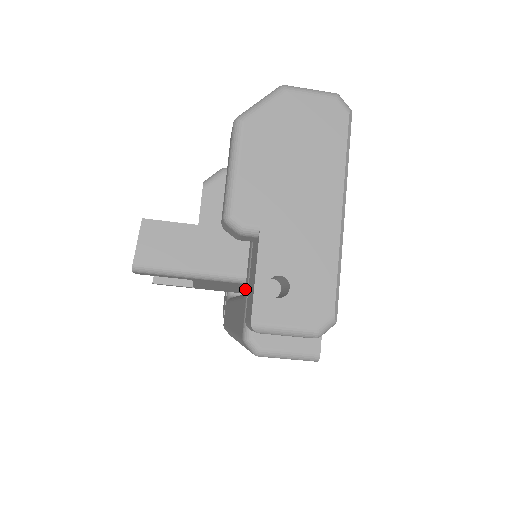
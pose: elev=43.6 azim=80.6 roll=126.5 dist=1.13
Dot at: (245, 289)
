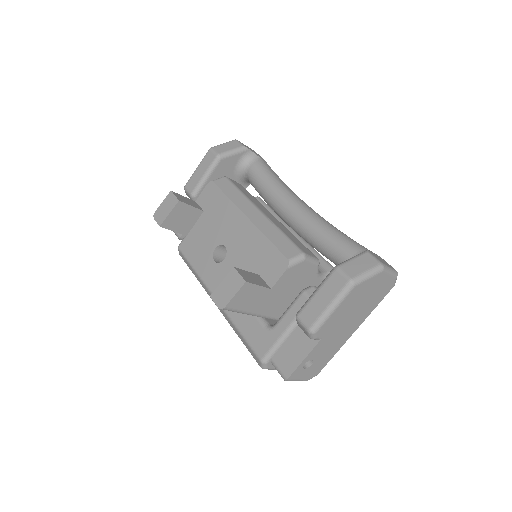
Dot at: (274, 331)
